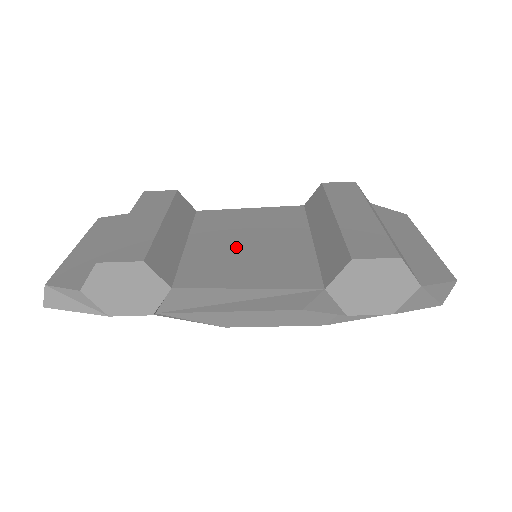
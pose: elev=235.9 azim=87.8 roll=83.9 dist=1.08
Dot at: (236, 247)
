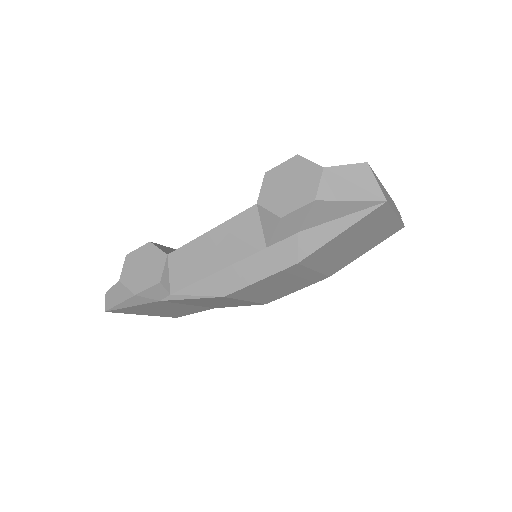
Dot at: occluded
